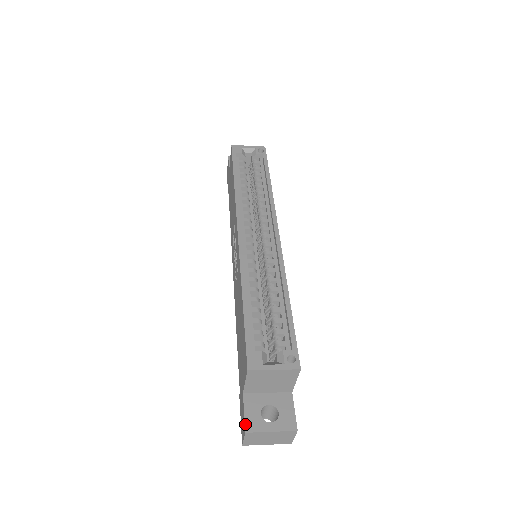
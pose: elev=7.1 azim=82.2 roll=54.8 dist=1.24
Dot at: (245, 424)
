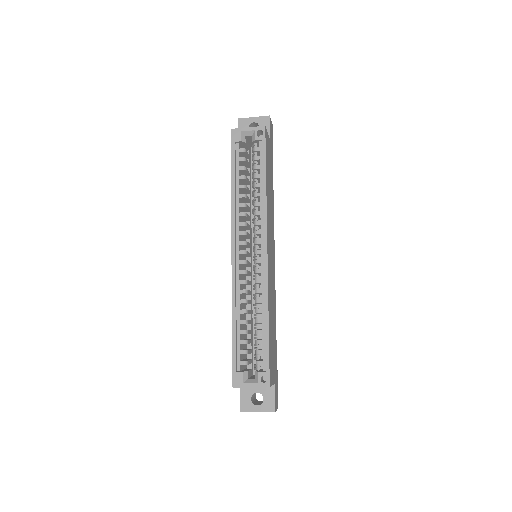
Dot at: (240, 406)
